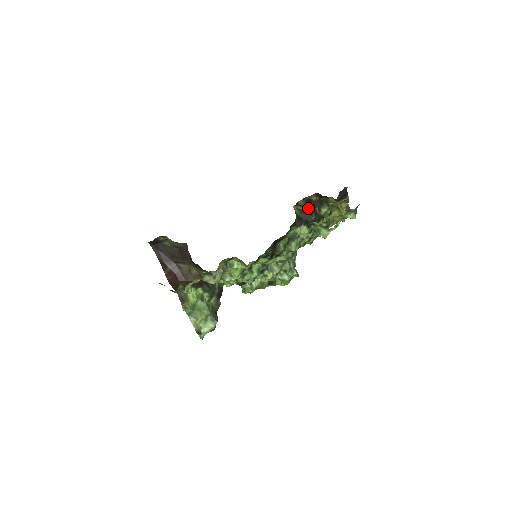
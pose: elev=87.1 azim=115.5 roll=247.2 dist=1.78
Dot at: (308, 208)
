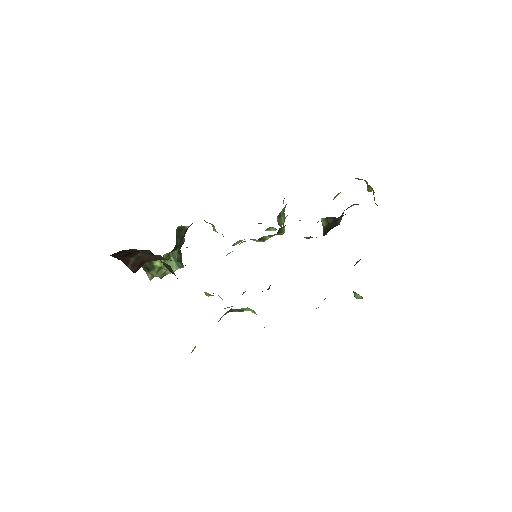
Dot at: (338, 218)
